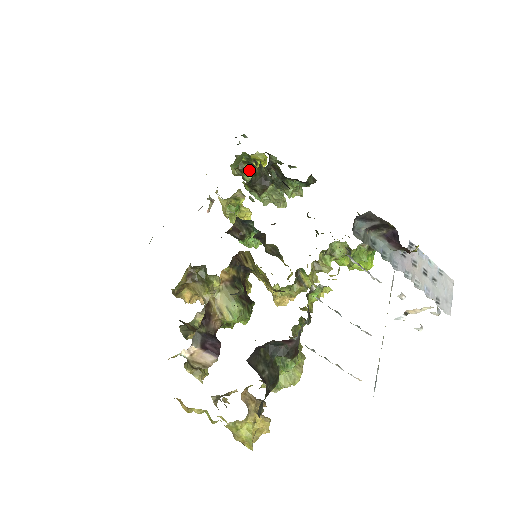
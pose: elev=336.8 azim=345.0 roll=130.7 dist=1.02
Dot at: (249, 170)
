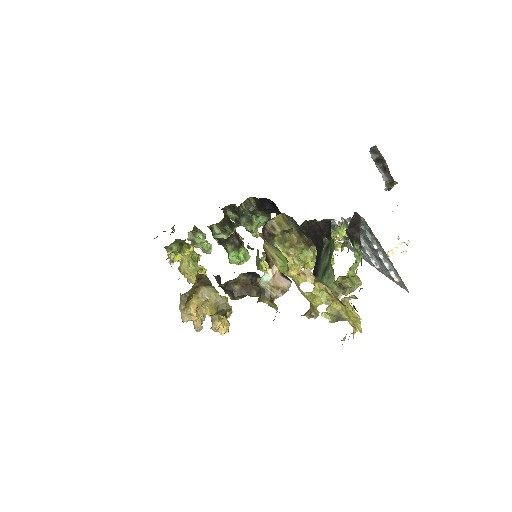
Dot at: (202, 232)
